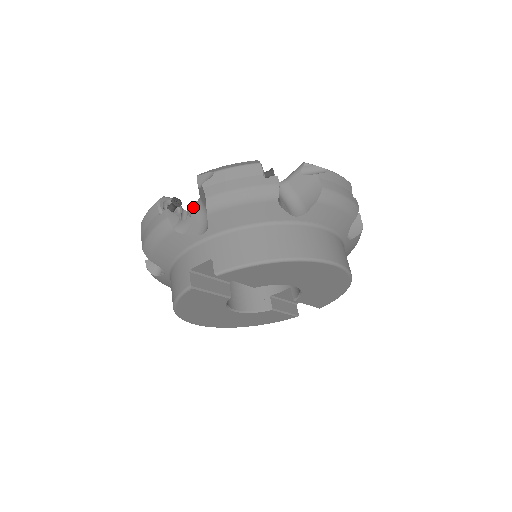
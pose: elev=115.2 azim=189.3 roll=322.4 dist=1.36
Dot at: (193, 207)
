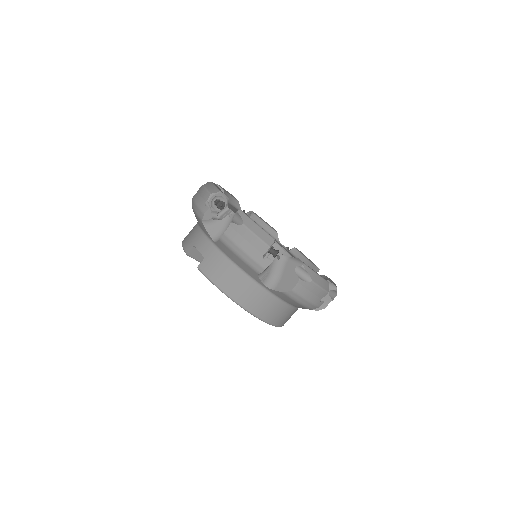
Dot at: (230, 214)
